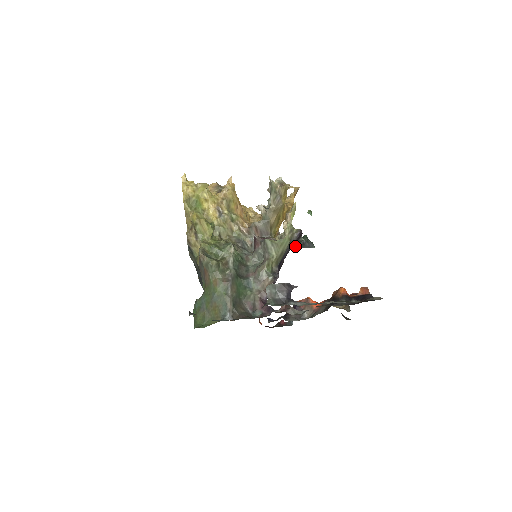
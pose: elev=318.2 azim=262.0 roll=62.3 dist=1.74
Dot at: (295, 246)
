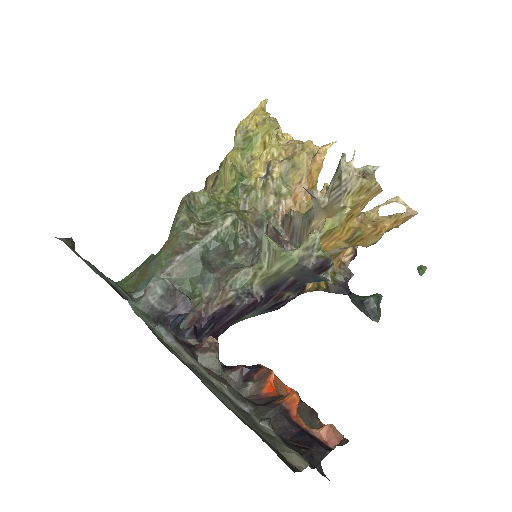
Dot at: (351, 298)
